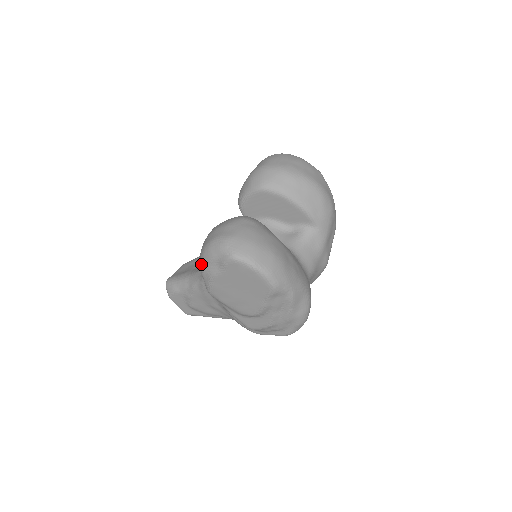
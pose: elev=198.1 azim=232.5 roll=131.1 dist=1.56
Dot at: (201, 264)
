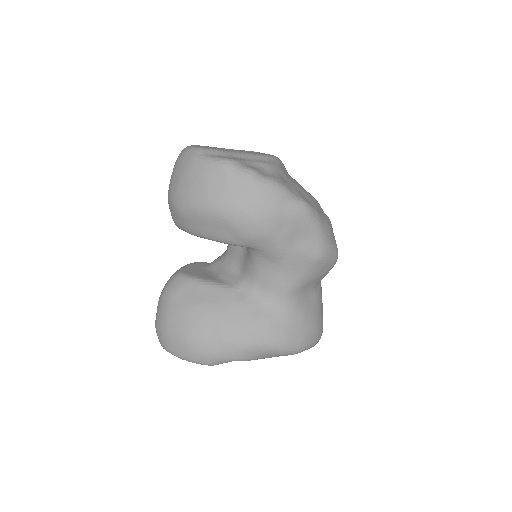
Dot at: occluded
